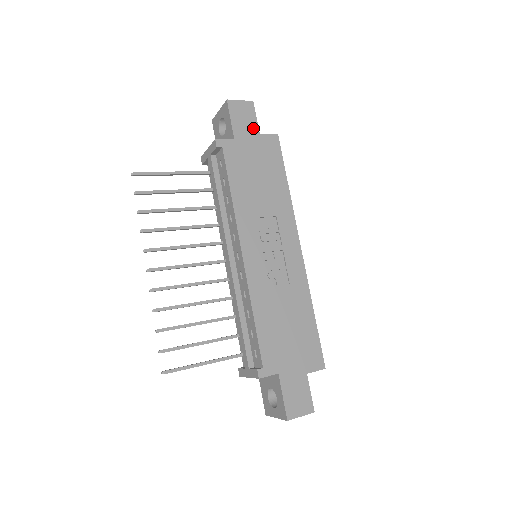
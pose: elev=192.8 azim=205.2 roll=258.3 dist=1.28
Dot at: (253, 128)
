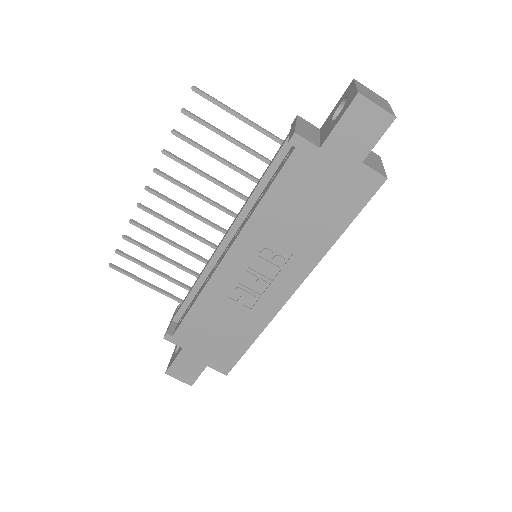
Dot at: (360, 150)
